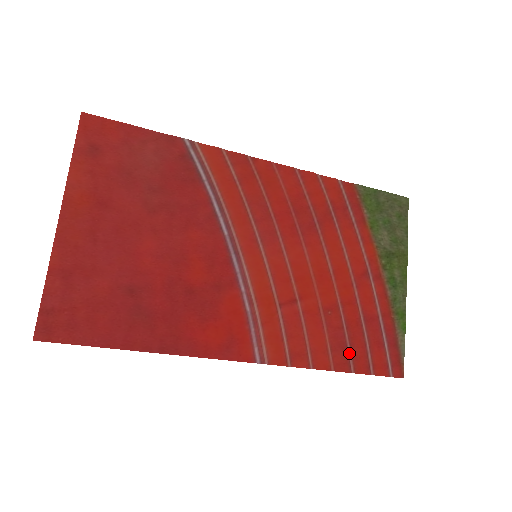
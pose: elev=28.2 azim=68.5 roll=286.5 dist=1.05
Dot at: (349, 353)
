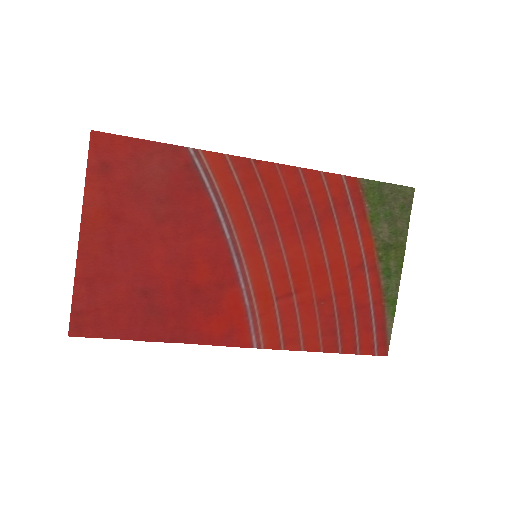
Dot at: (338, 337)
